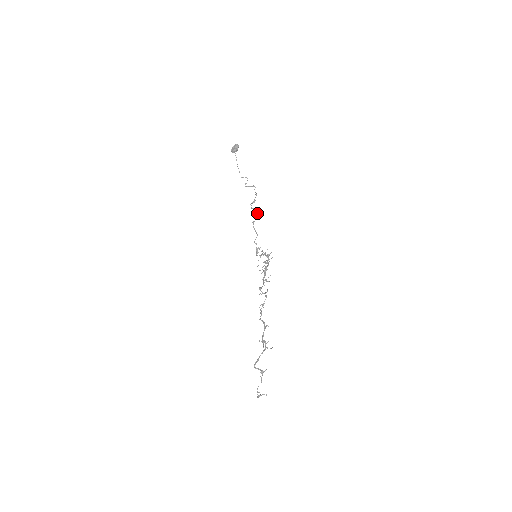
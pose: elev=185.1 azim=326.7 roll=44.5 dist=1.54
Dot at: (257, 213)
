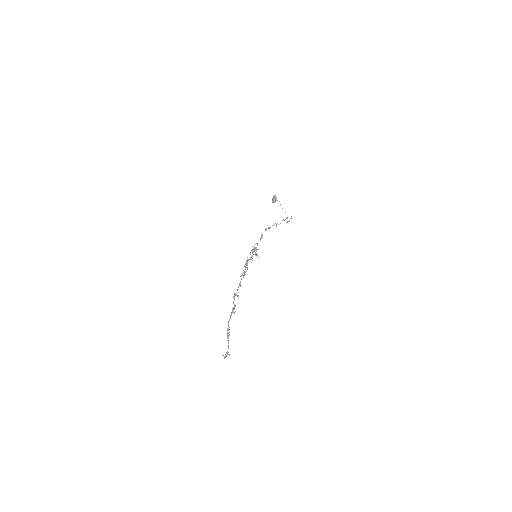
Dot at: (266, 228)
